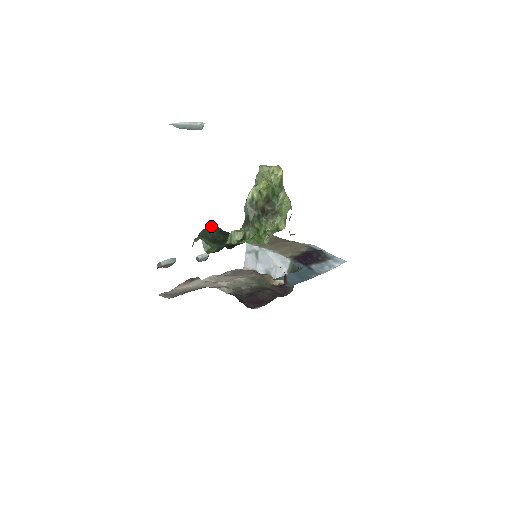
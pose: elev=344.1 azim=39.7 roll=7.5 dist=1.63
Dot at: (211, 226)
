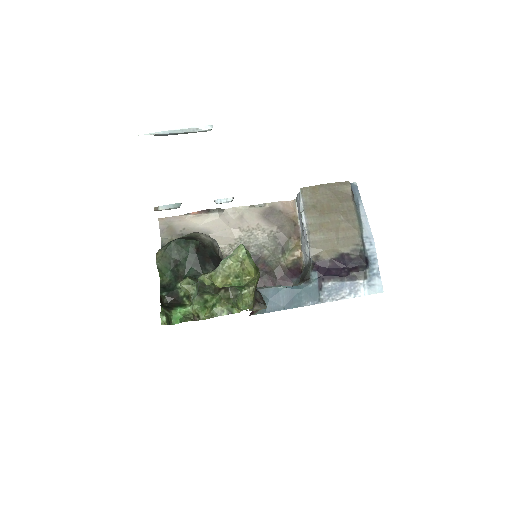
Dot at: (187, 240)
